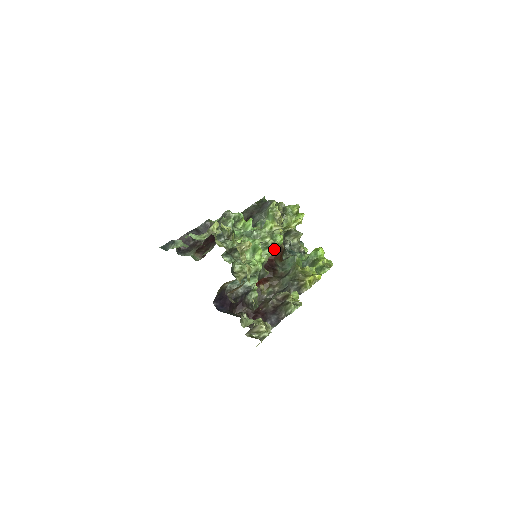
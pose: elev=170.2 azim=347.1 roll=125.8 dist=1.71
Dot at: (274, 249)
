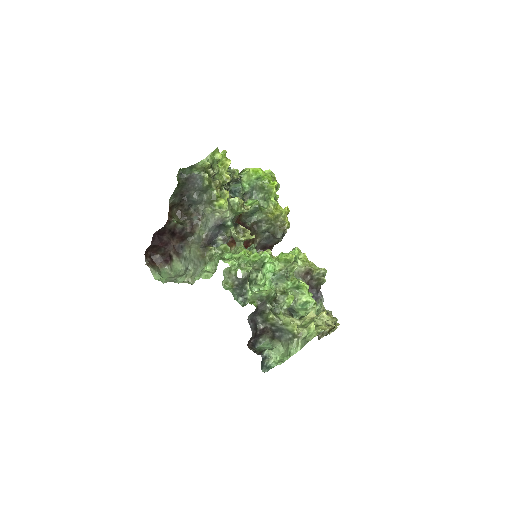
Dot at: occluded
